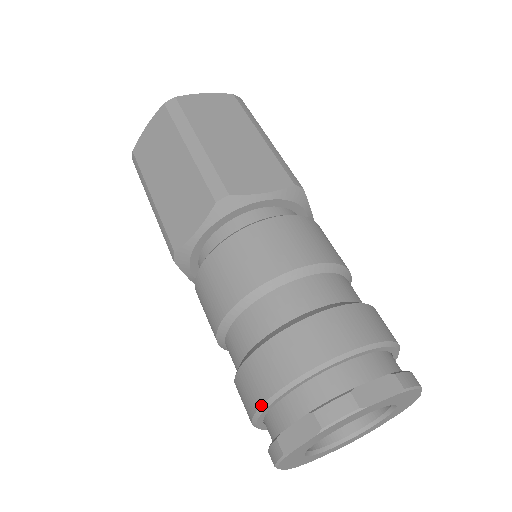
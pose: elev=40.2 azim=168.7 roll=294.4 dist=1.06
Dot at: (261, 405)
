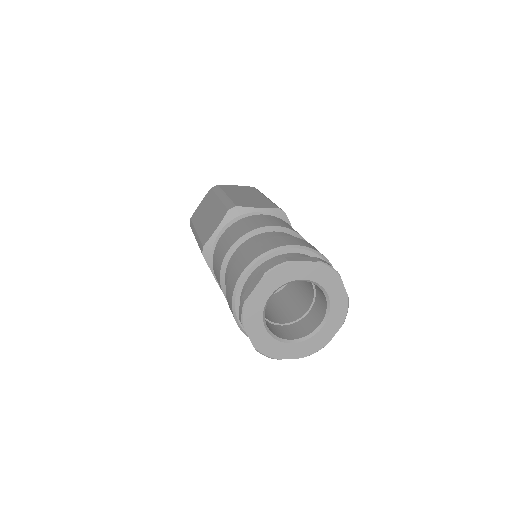
Dot at: (236, 284)
